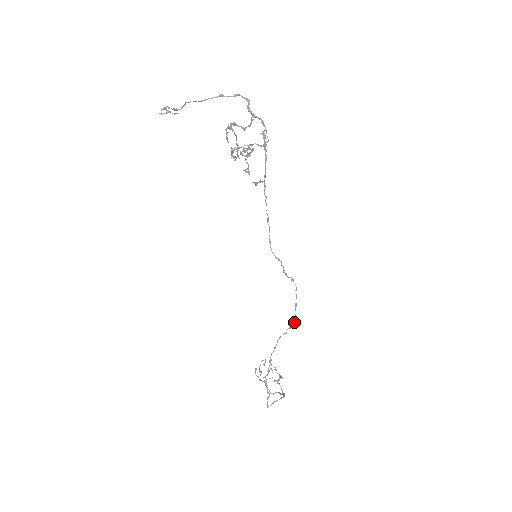
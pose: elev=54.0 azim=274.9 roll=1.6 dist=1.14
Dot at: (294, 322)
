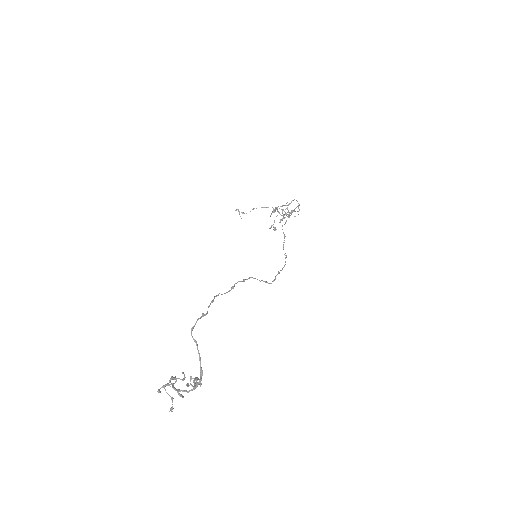
Dot at: occluded
